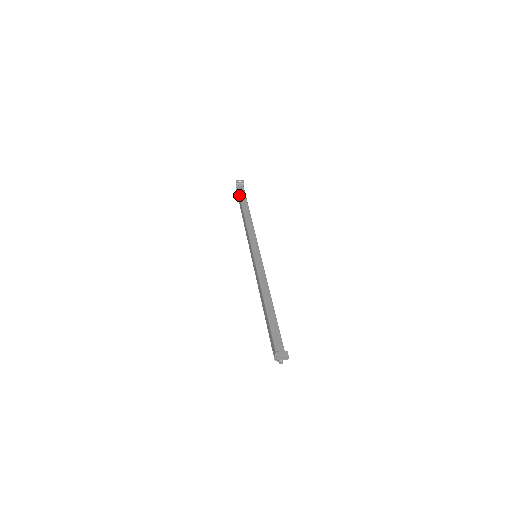
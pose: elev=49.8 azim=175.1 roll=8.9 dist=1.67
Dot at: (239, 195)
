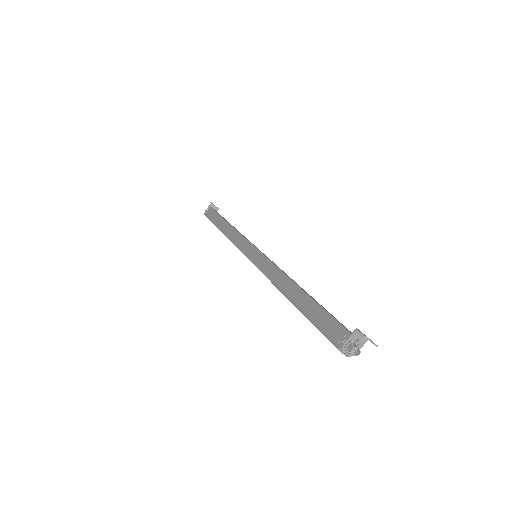
Dot at: (216, 211)
